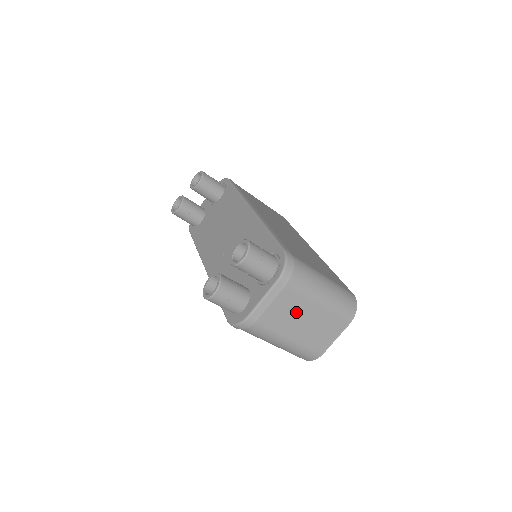
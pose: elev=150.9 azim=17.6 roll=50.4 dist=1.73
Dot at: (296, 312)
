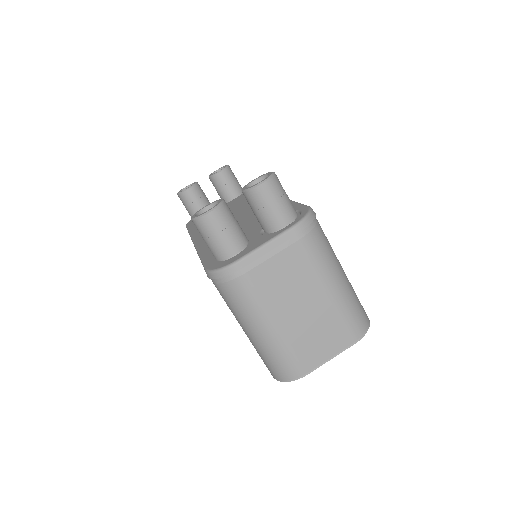
Dot at: (298, 287)
